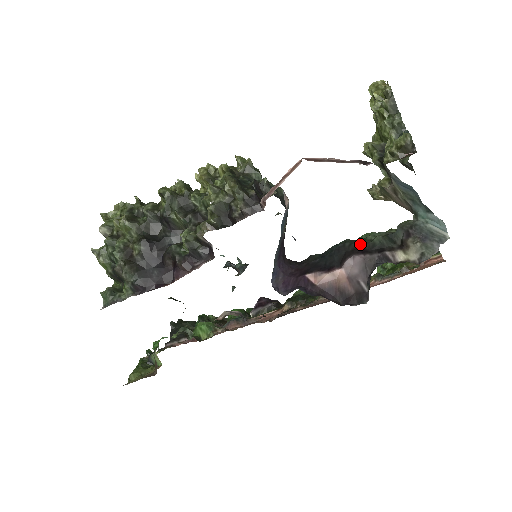
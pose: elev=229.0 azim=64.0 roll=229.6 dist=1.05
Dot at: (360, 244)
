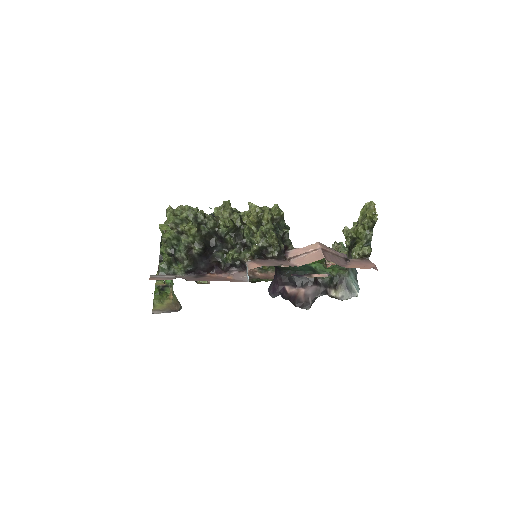
Dot at: (317, 277)
